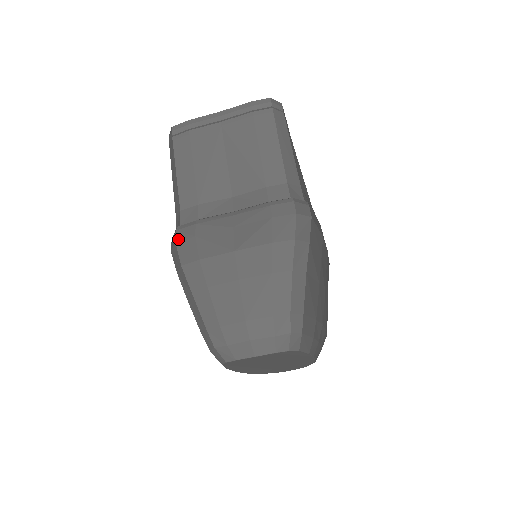
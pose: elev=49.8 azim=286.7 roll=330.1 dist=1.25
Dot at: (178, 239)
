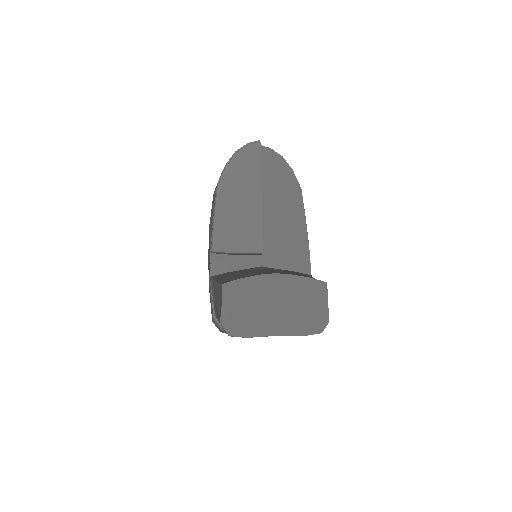
Dot at: (223, 332)
